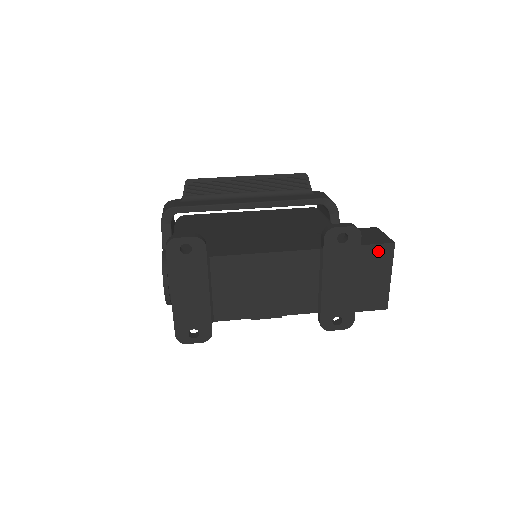
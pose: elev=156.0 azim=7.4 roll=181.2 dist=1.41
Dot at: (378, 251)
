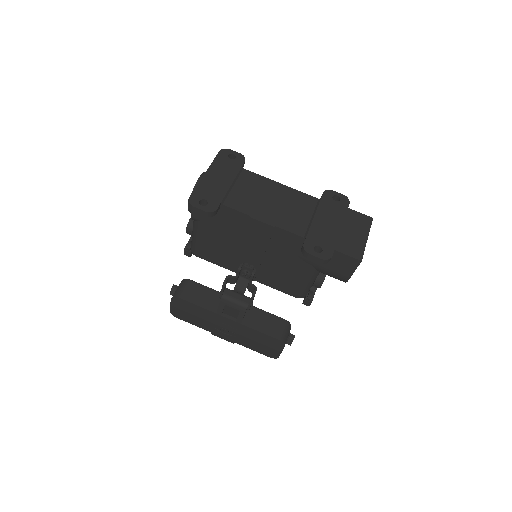
Dot at: (360, 217)
